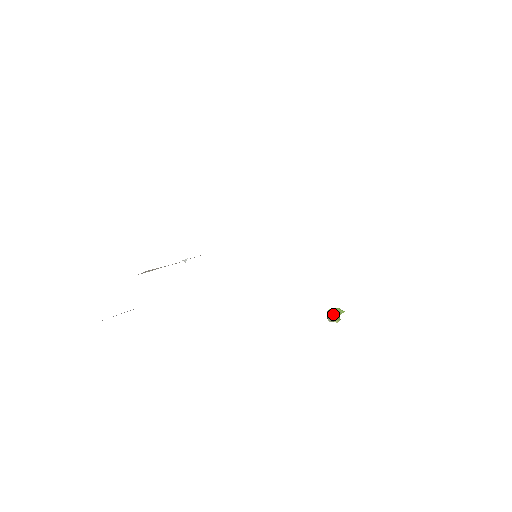
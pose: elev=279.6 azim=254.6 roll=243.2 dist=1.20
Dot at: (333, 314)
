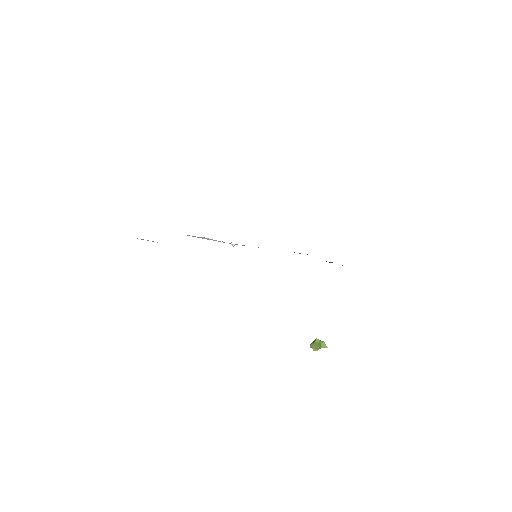
Dot at: (316, 343)
